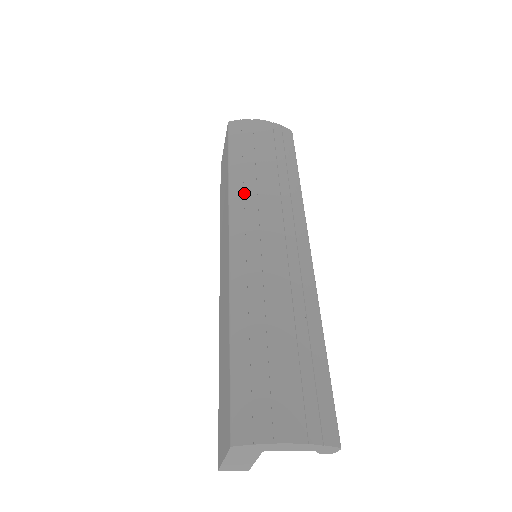
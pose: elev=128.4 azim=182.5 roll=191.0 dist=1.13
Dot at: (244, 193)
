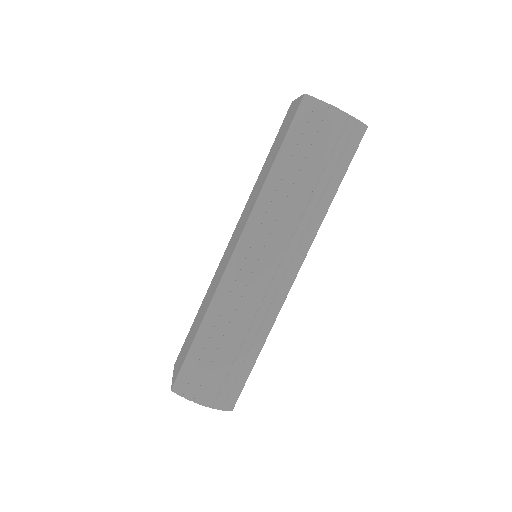
Dot at: (269, 207)
